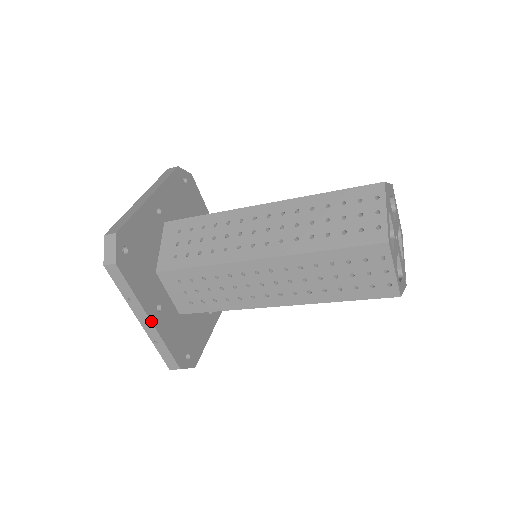
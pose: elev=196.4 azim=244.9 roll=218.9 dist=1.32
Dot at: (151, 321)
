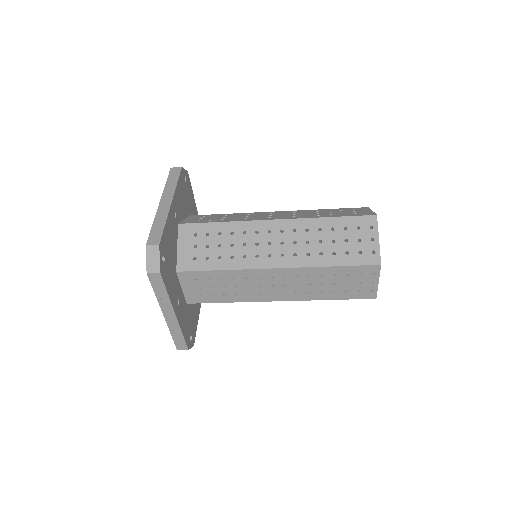
Dot at: (176, 315)
